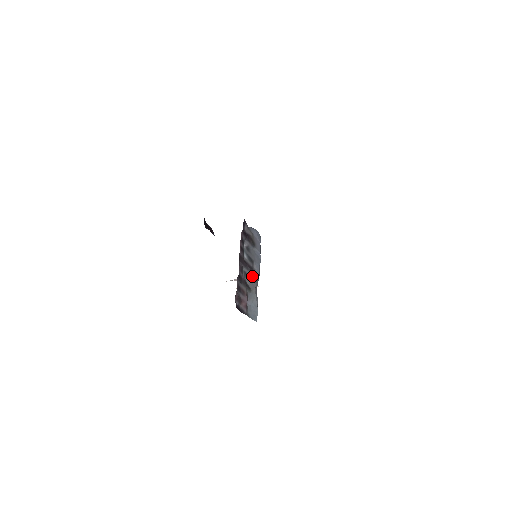
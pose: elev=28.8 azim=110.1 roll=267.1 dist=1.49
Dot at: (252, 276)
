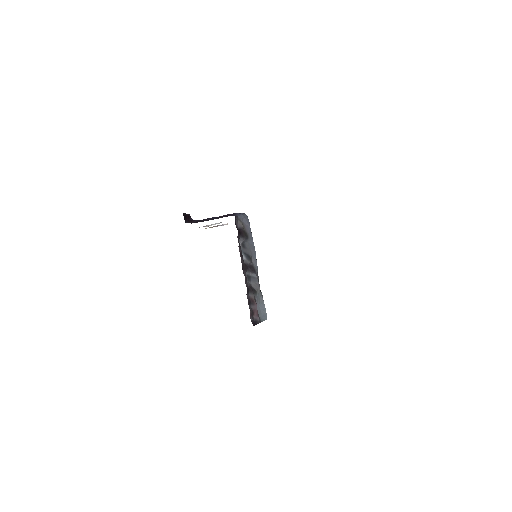
Dot at: (254, 276)
